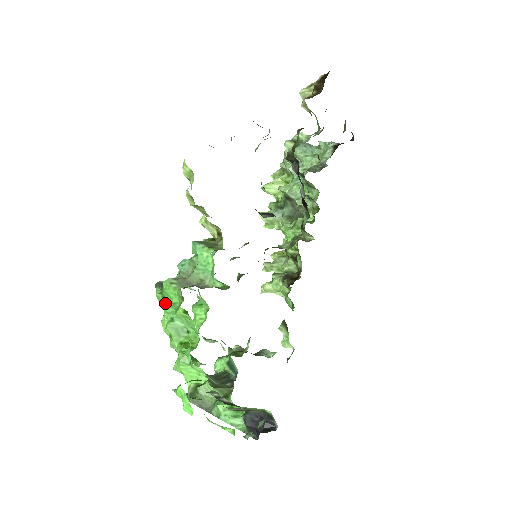
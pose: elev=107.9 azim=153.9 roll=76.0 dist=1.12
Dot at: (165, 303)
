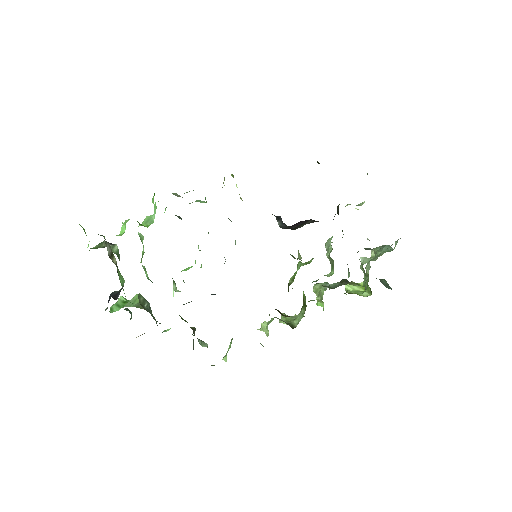
Dot at: occluded
